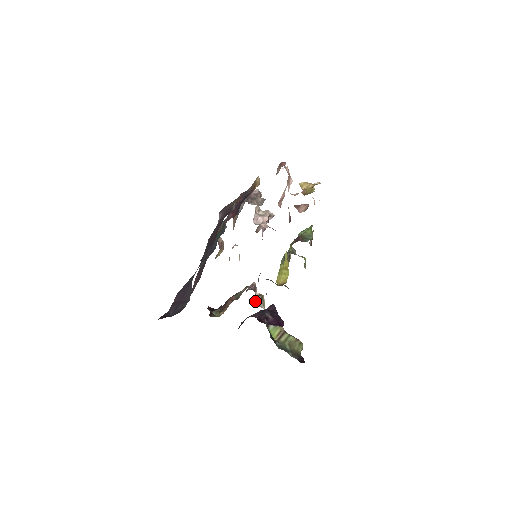
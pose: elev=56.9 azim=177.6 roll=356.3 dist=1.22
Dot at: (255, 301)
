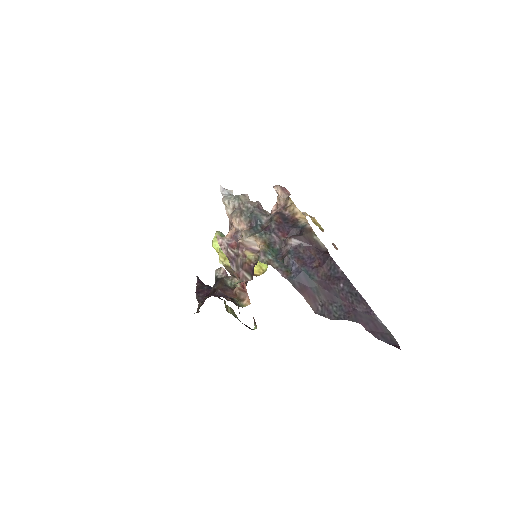
Dot at: occluded
